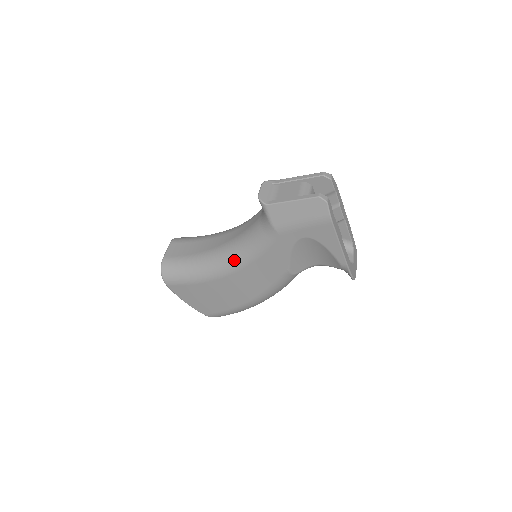
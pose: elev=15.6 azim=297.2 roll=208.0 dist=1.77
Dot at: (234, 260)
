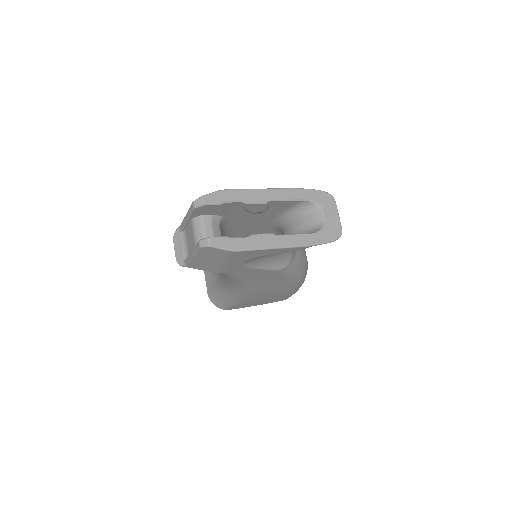
Dot at: (234, 287)
